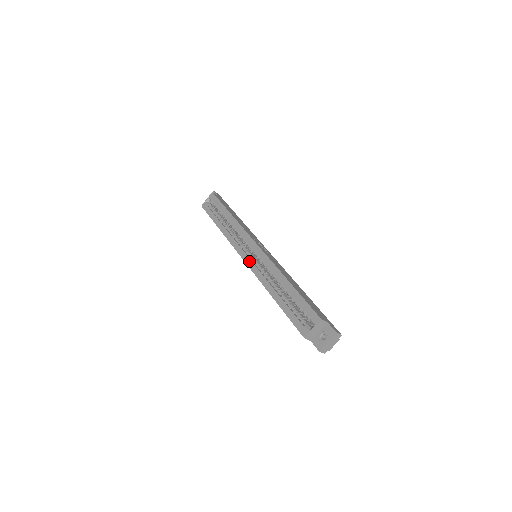
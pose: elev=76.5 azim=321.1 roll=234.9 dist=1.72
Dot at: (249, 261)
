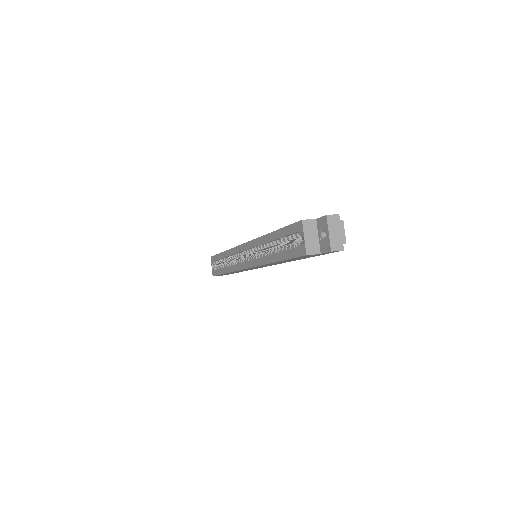
Dot at: (248, 263)
